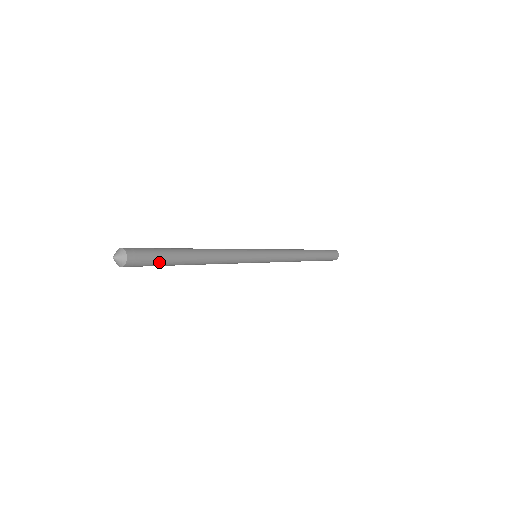
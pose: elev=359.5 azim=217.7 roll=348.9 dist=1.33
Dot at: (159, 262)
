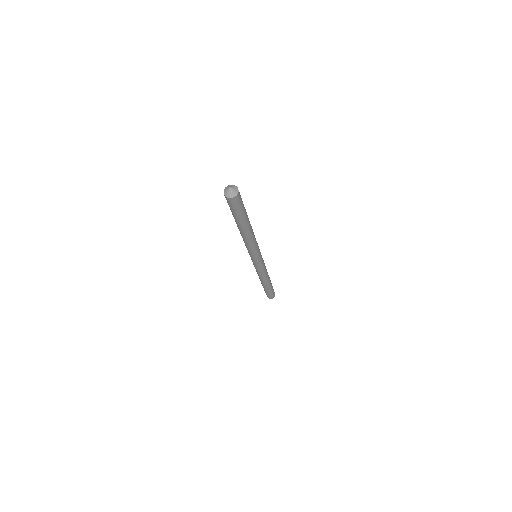
Dot at: (240, 212)
